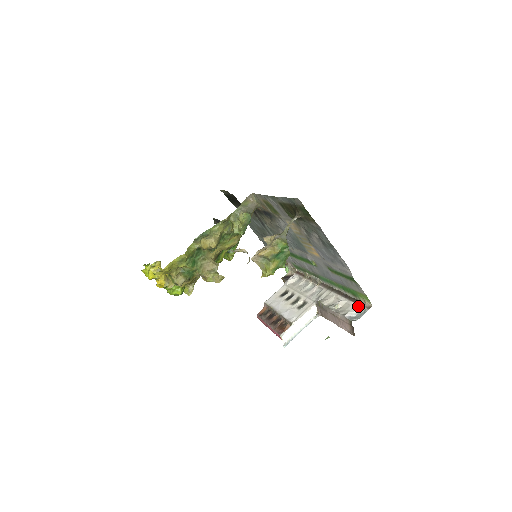
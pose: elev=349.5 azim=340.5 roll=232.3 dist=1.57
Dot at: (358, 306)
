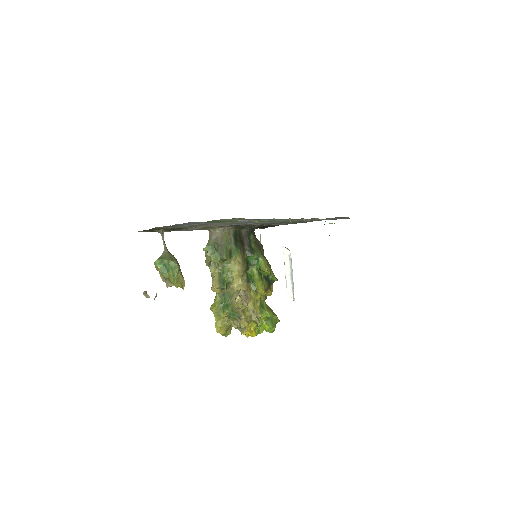
Dot at: occluded
